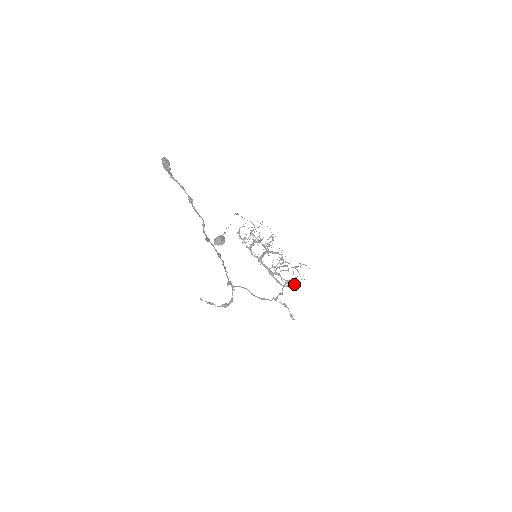
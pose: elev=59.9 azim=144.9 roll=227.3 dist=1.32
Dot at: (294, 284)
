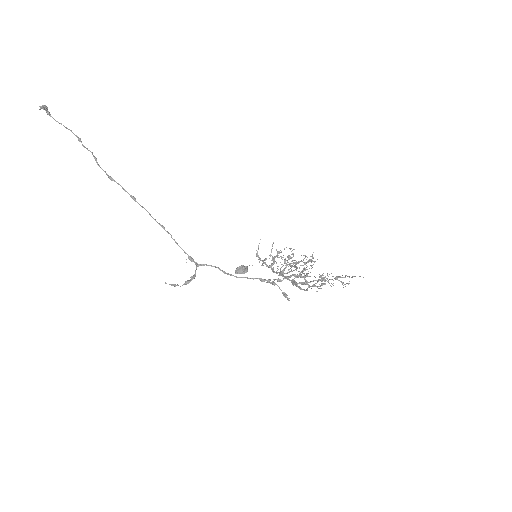
Dot at: (321, 285)
